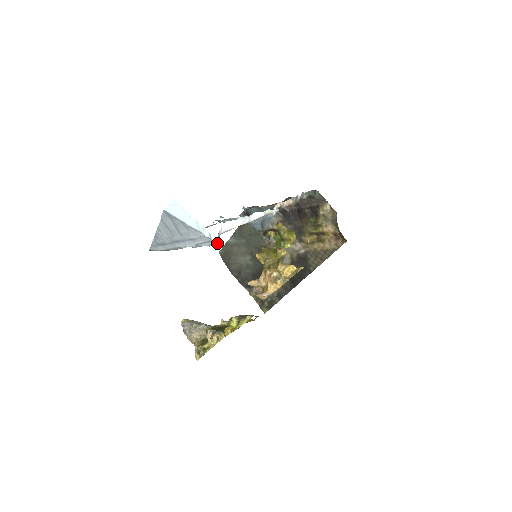
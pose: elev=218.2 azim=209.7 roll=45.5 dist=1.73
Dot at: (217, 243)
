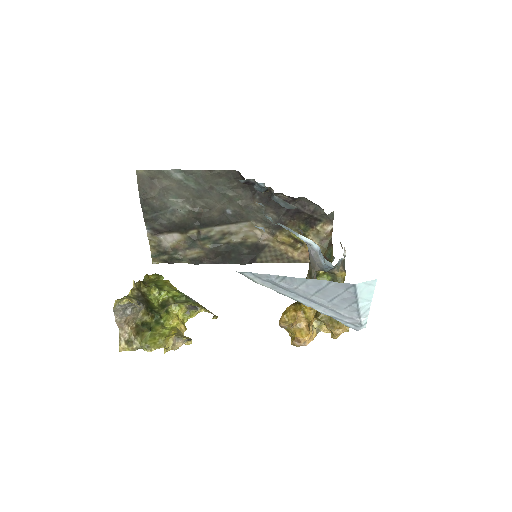
Dot at: (360, 329)
